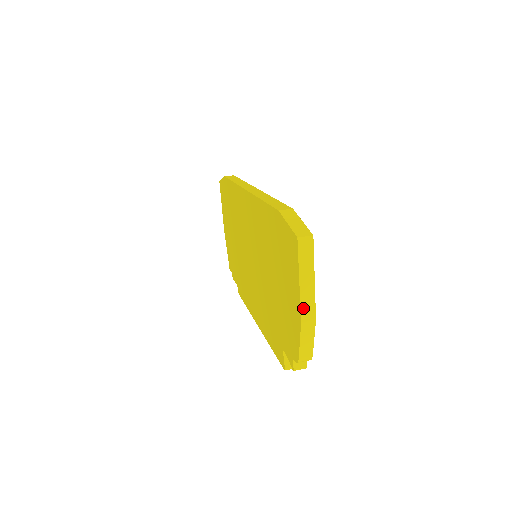
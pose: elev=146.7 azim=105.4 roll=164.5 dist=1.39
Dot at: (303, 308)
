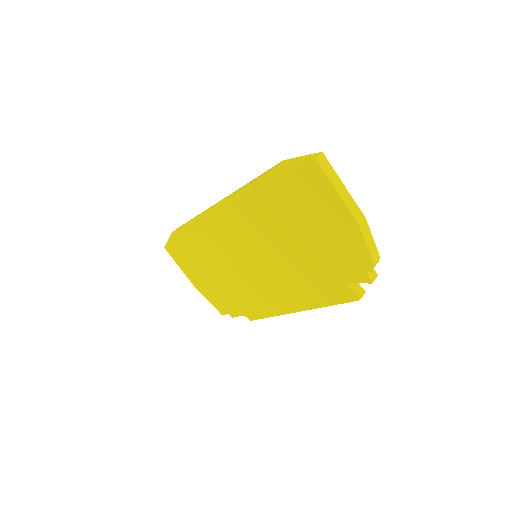
Dot at: (352, 212)
